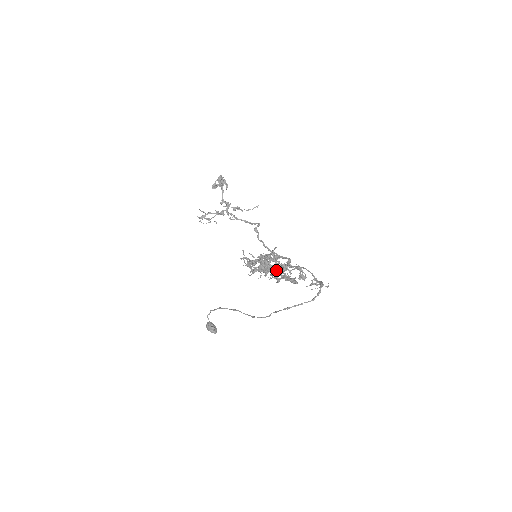
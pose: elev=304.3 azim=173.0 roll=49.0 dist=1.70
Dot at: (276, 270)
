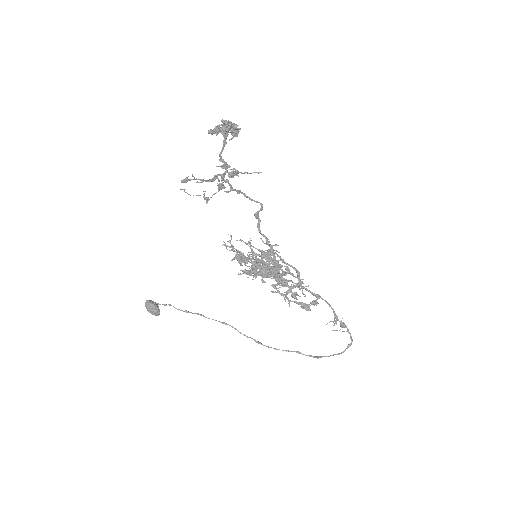
Dot at: (280, 281)
